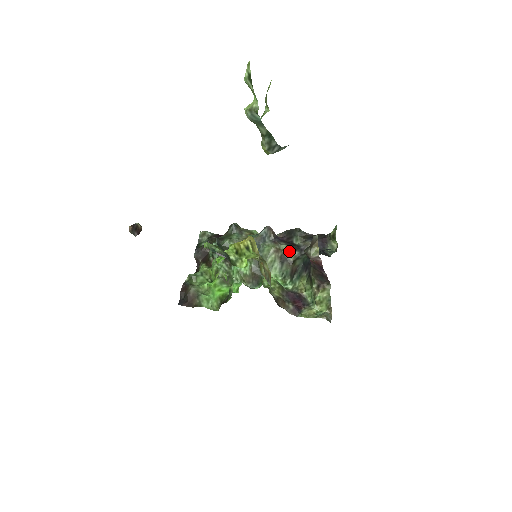
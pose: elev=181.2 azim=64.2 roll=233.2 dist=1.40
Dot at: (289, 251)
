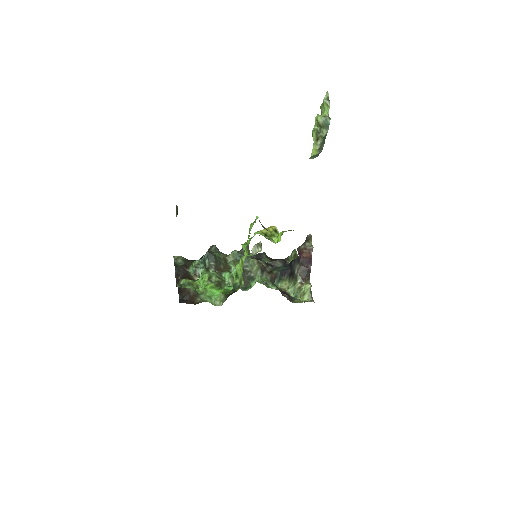
Dot at: (265, 265)
